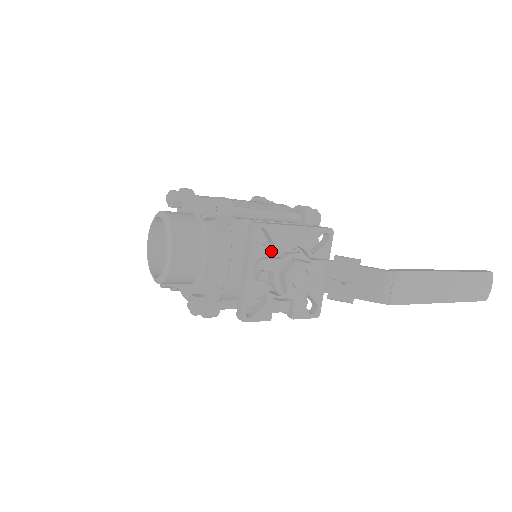
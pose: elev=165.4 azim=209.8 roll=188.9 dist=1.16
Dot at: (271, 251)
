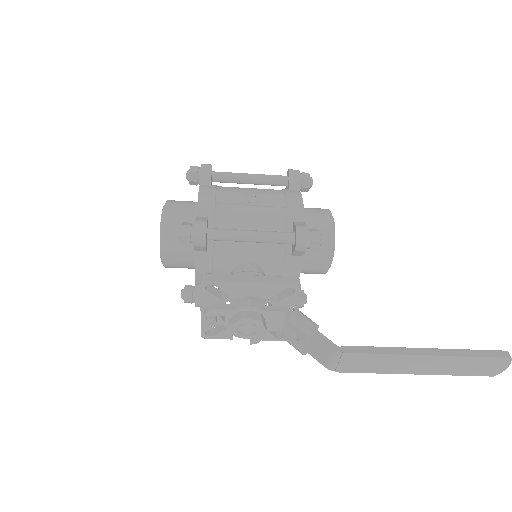
Dot at: (225, 298)
